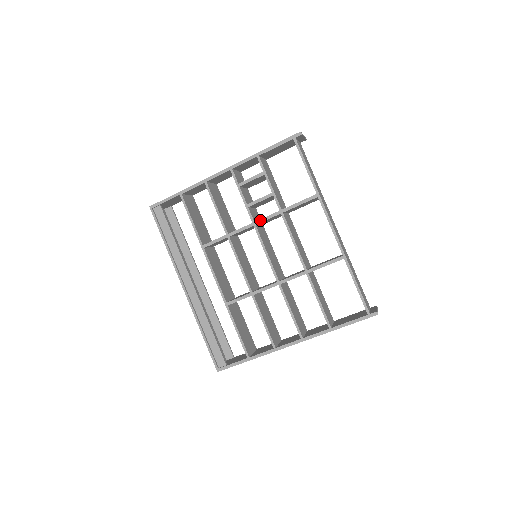
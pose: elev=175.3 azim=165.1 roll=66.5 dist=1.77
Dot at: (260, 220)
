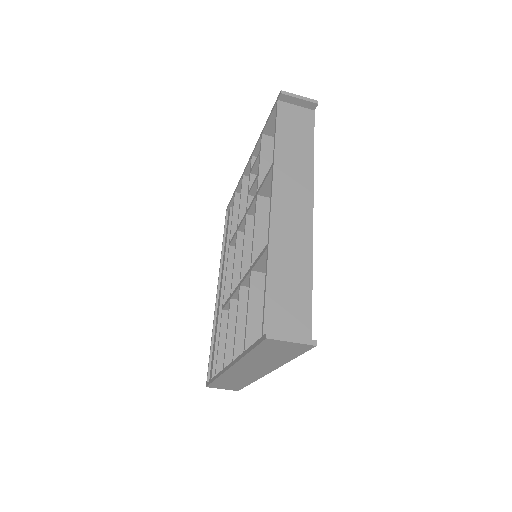
Dot at: (249, 208)
